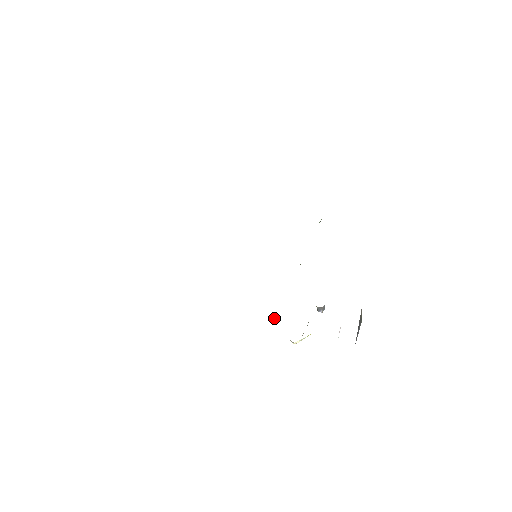
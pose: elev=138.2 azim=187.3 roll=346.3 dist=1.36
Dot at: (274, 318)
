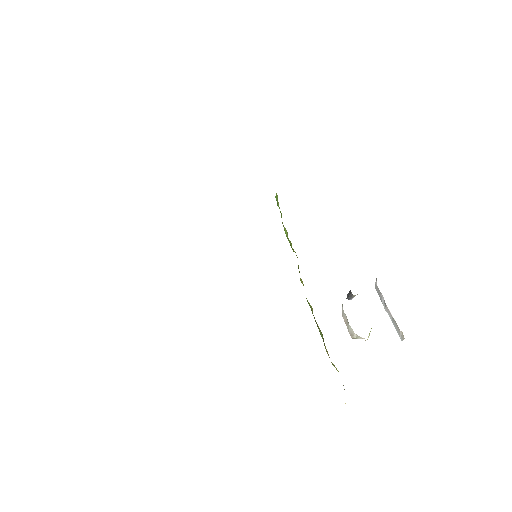
Dot at: occluded
